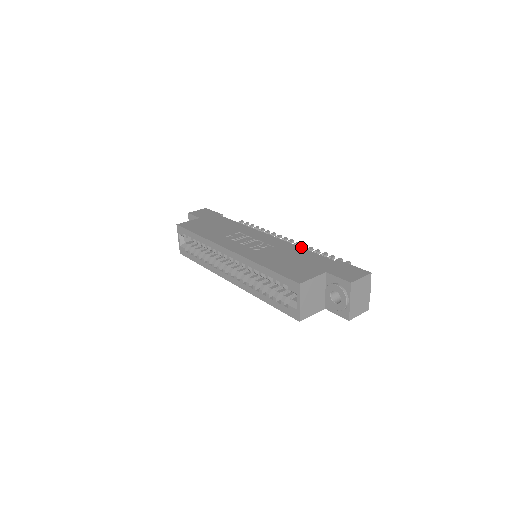
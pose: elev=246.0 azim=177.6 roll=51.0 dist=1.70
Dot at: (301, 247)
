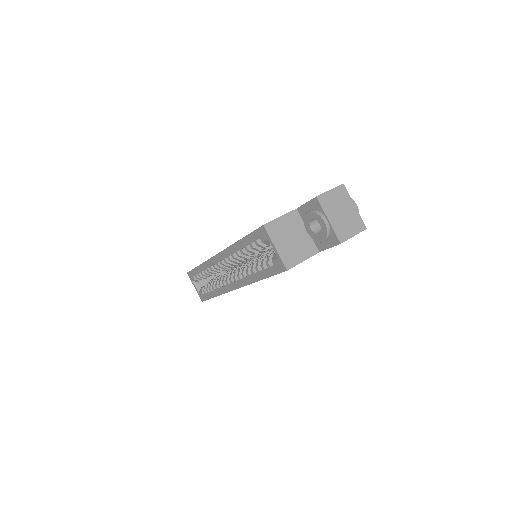
Dot at: occluded
